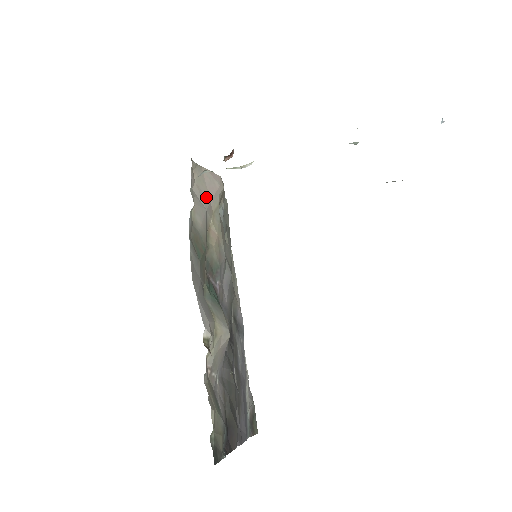
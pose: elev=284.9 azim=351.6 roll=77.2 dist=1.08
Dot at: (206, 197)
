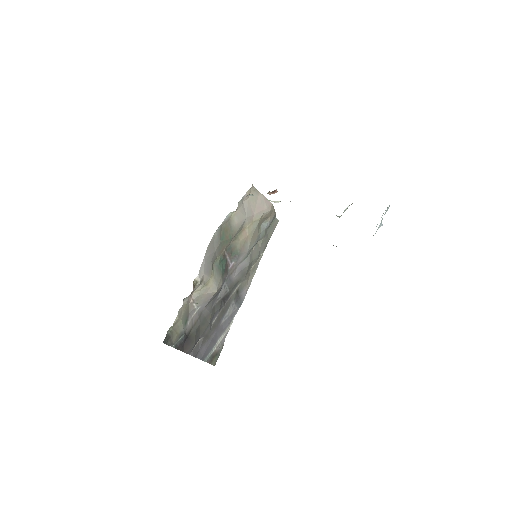
Dot at: (252, 210)
